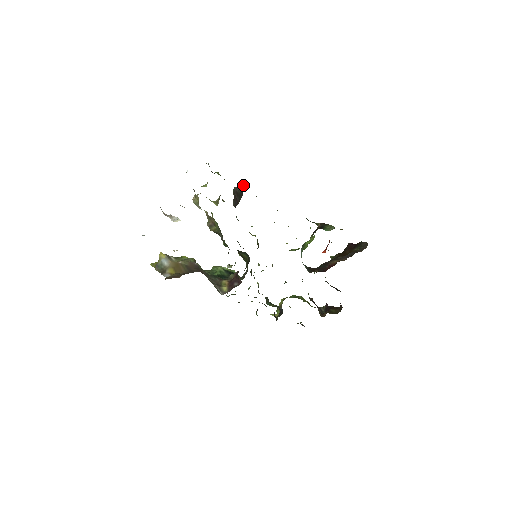
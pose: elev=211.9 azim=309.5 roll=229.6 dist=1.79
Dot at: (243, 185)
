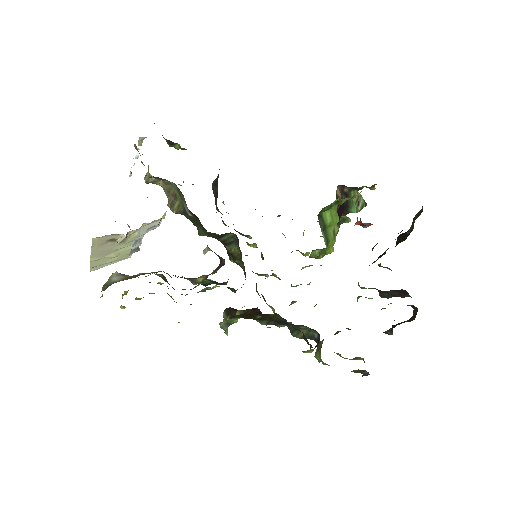
Dot at: occluded
